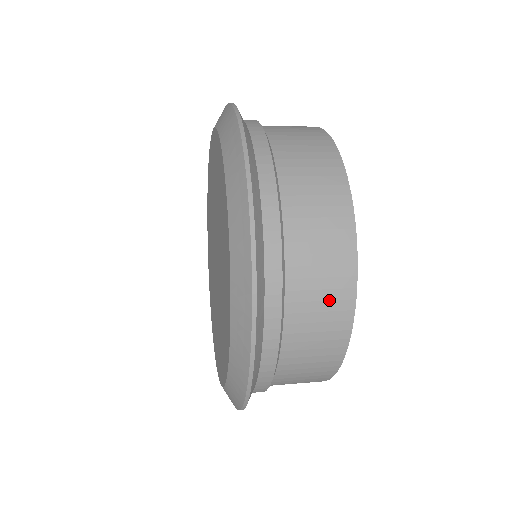
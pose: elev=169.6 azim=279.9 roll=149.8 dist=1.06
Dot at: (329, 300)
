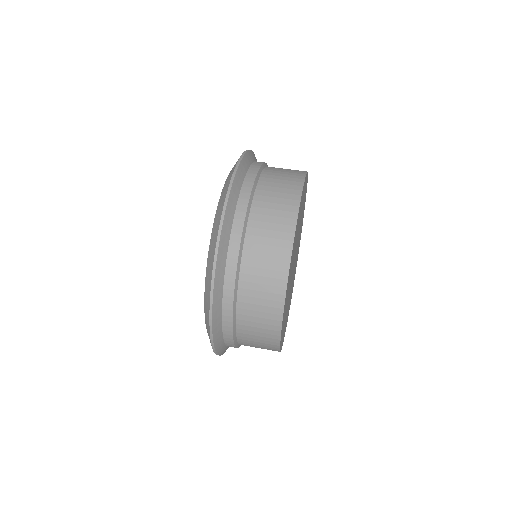
Dot at: (263, 343)
